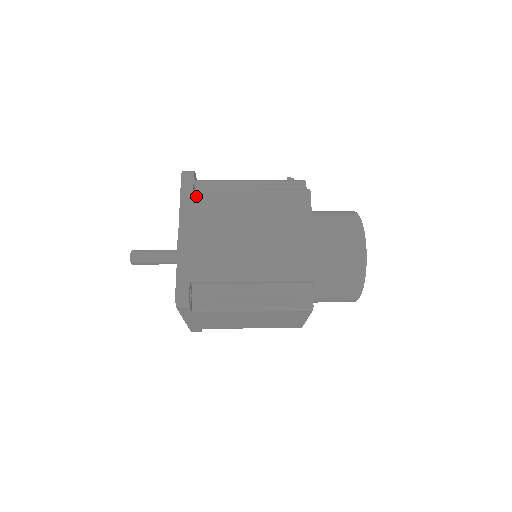
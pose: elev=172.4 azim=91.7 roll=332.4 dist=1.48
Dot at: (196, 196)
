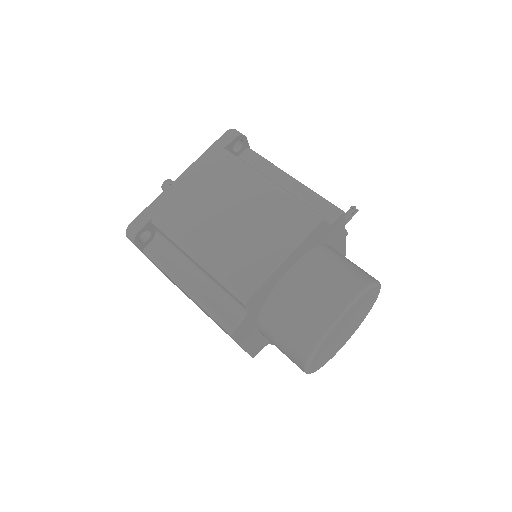
Dot at: (221, 155)
